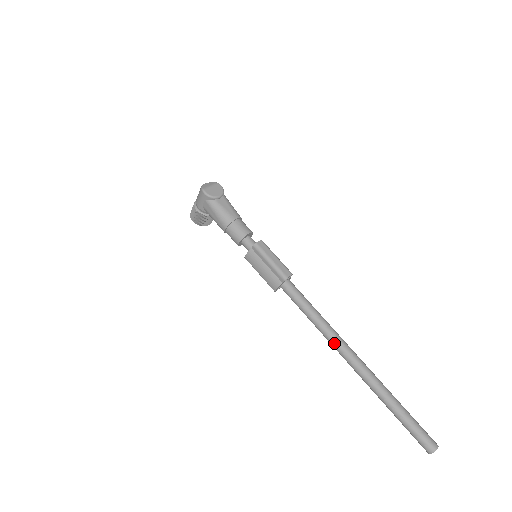
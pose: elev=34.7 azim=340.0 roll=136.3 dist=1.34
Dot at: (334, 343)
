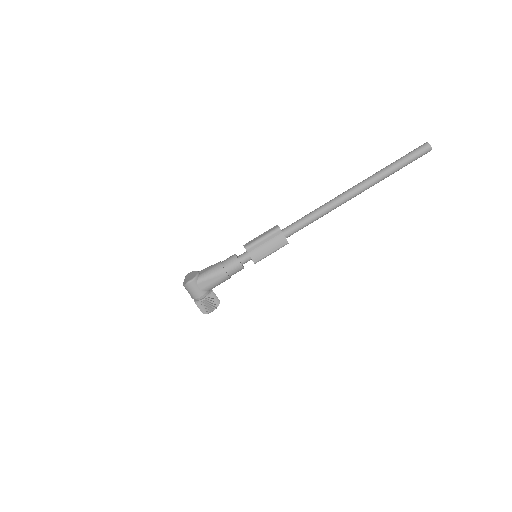
Dot at: (338, 202)
